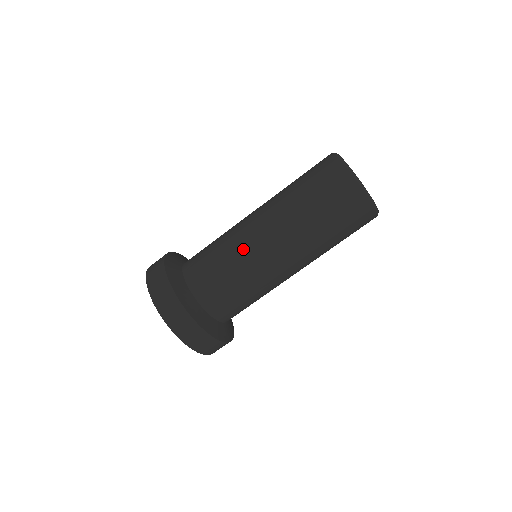
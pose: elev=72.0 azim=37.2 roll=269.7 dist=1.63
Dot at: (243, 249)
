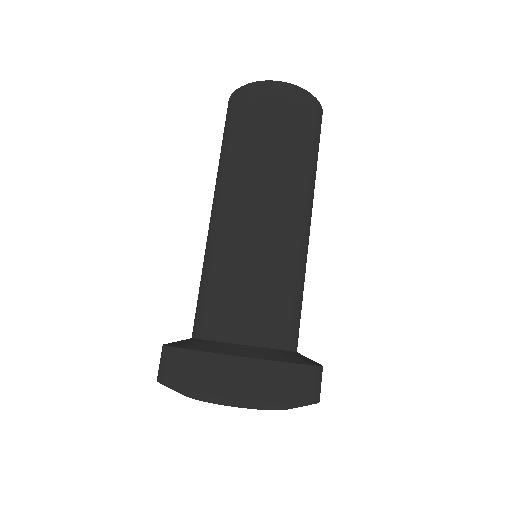
Dot at: (223, 242)
